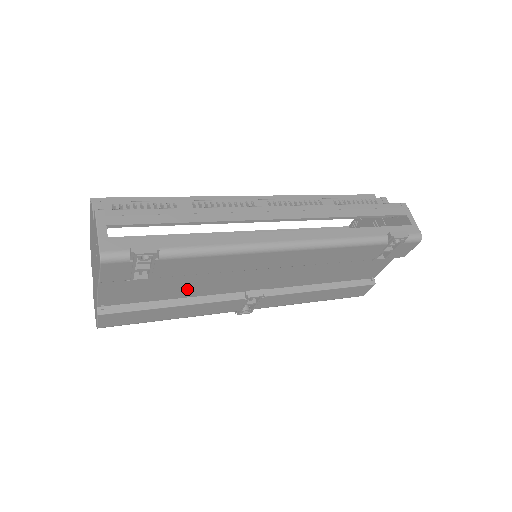
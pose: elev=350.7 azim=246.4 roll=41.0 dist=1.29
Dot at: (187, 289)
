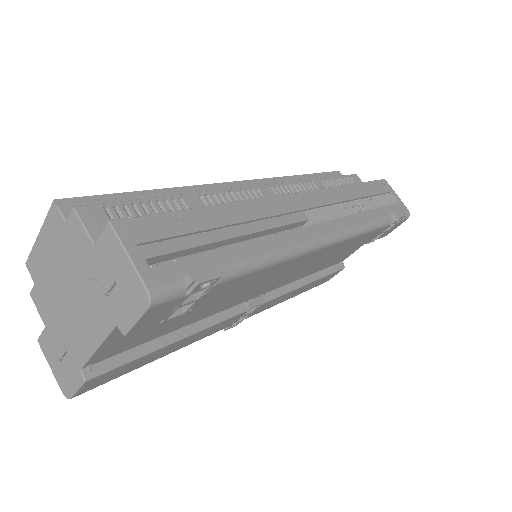
Dot at: (197, 314)
